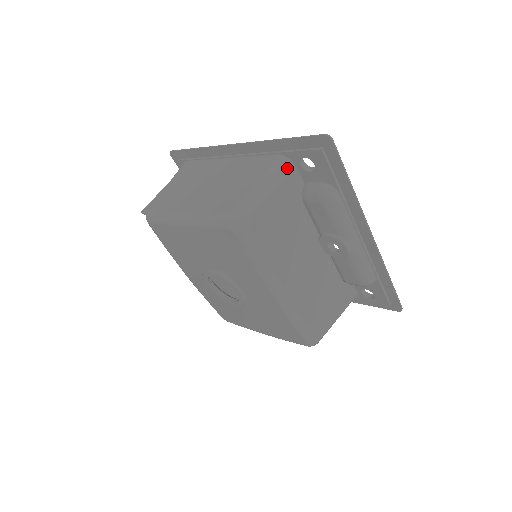
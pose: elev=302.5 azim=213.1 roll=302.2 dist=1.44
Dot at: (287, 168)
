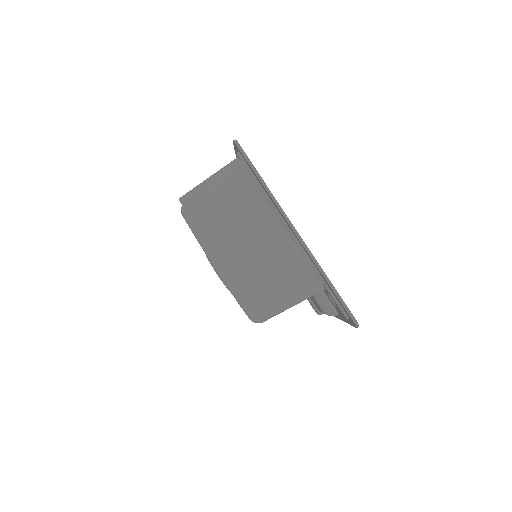
Dot at: (318, 292)
